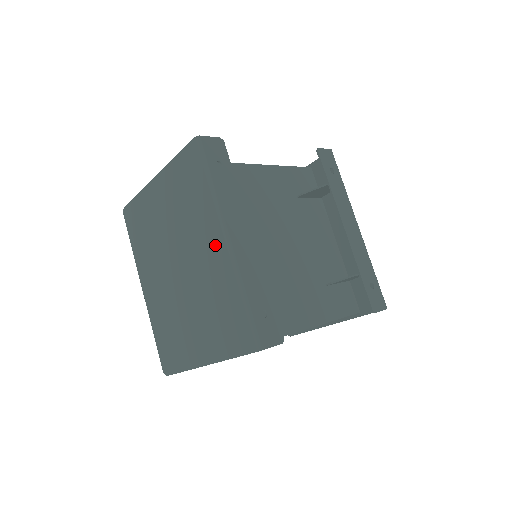
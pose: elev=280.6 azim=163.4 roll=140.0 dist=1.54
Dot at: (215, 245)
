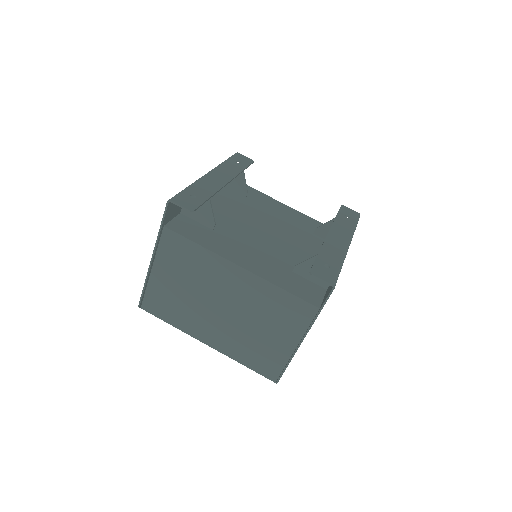
Dot at: occluded
